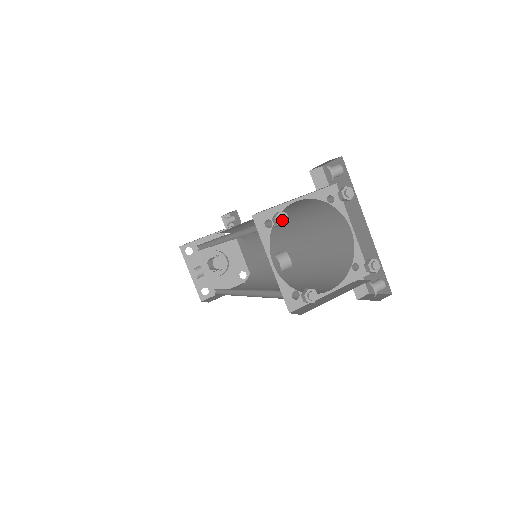
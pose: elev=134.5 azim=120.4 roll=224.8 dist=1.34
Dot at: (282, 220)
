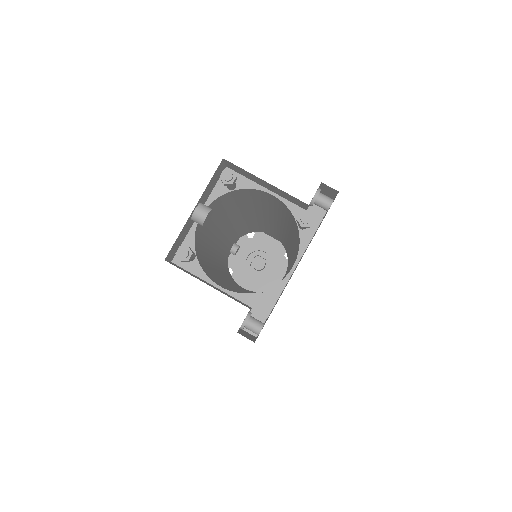
Dot at: (225, 175)
